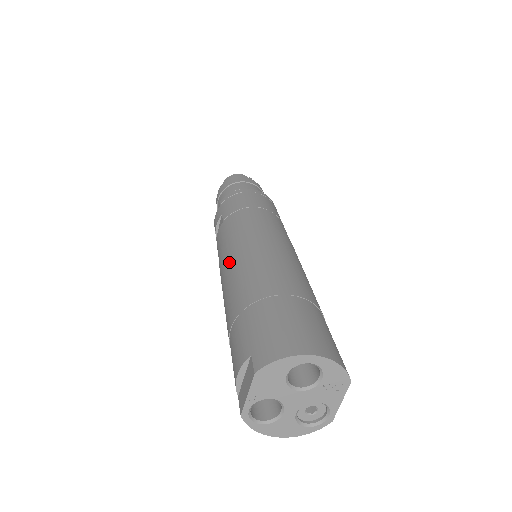
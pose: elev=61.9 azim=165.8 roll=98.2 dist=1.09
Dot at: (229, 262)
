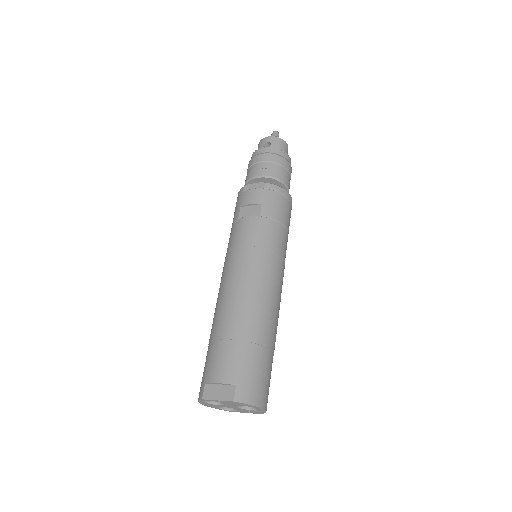
Dot at: (249, 276)
